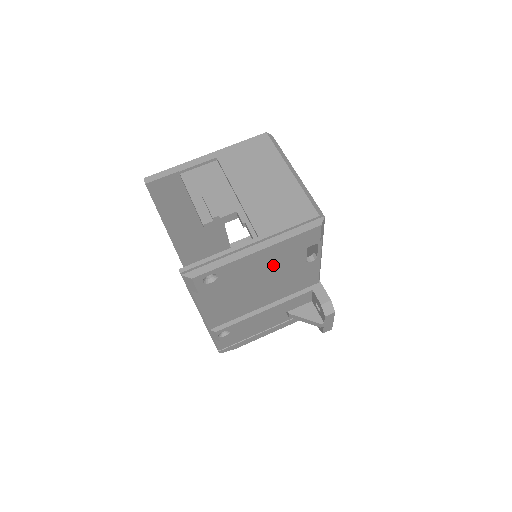
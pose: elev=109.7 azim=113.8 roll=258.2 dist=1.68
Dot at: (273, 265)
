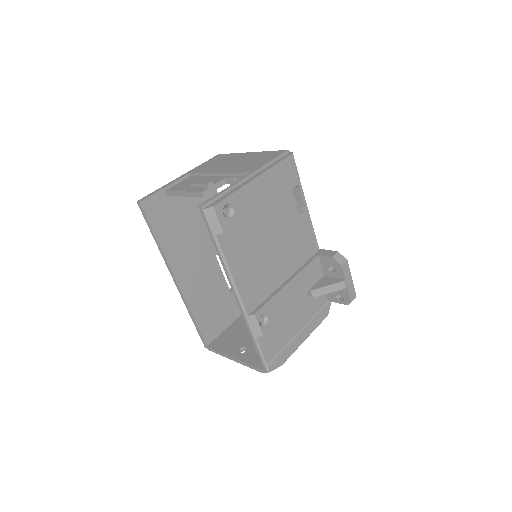
Dot at: (274, 211)
